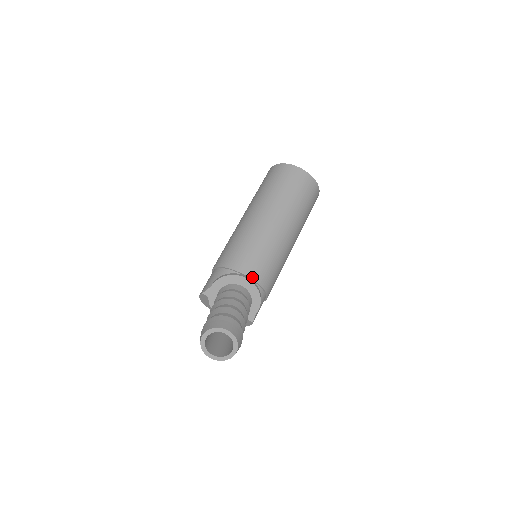
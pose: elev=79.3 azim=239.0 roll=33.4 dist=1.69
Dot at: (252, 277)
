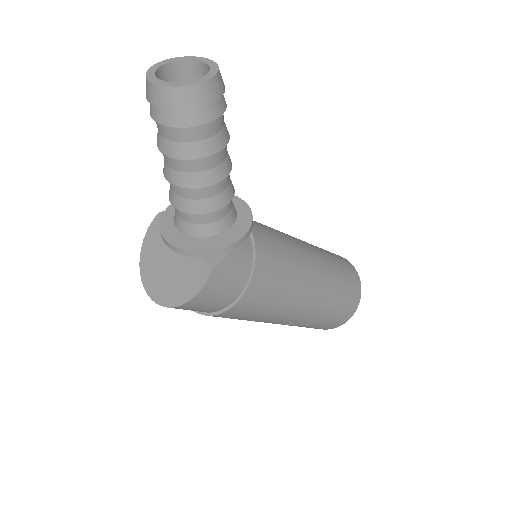
Dot at: occluded
